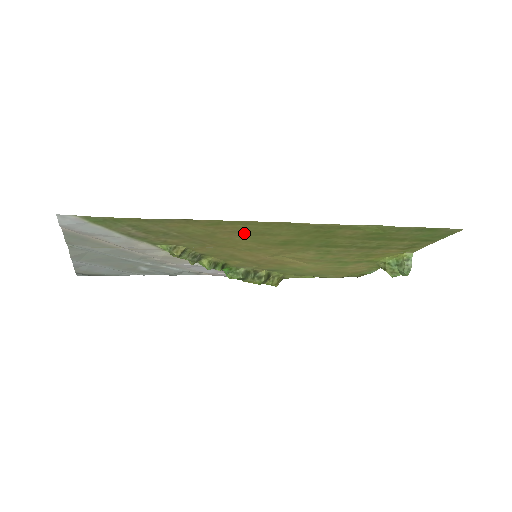
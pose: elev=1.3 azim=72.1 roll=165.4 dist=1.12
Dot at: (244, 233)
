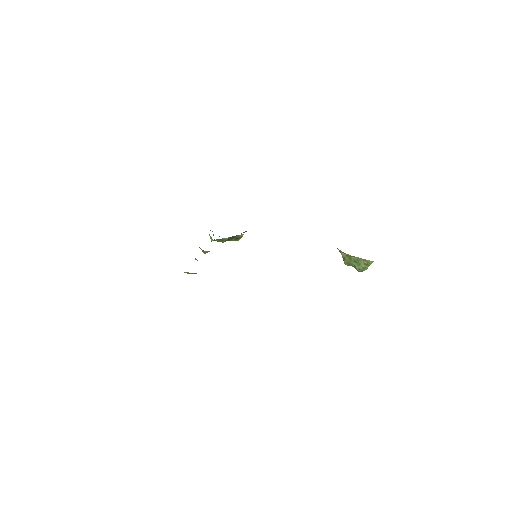
Dot at: occluded
